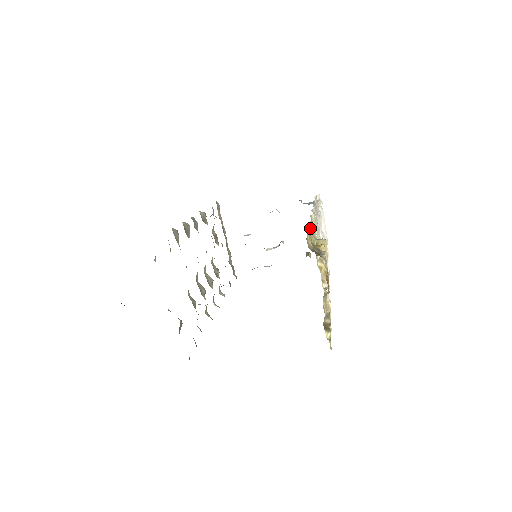
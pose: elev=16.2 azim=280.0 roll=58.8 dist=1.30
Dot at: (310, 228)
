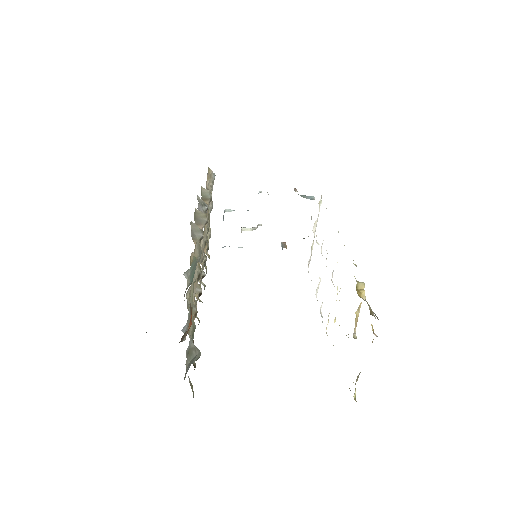
Dot at: occluded
